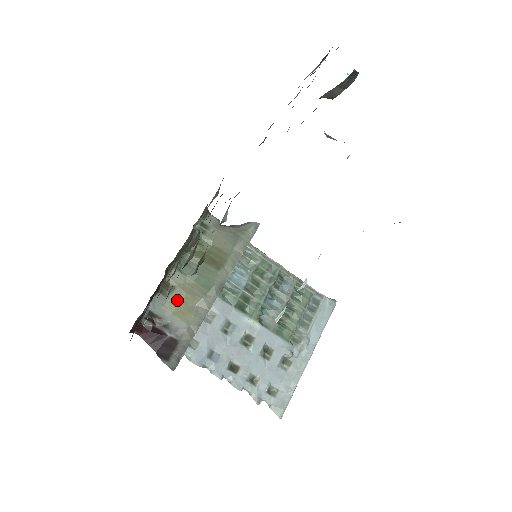
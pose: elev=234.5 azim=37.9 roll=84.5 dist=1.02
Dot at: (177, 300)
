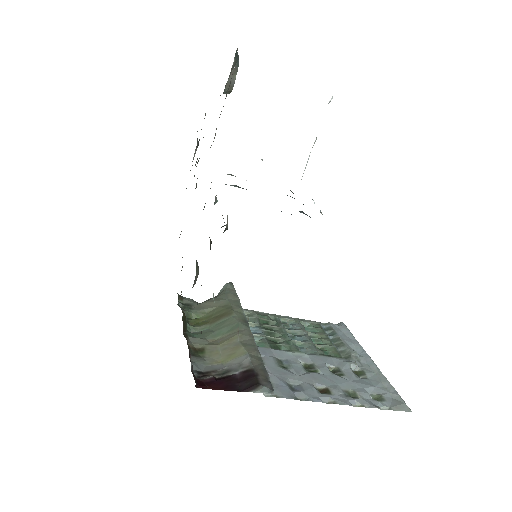
Dot at: (215, 353)
